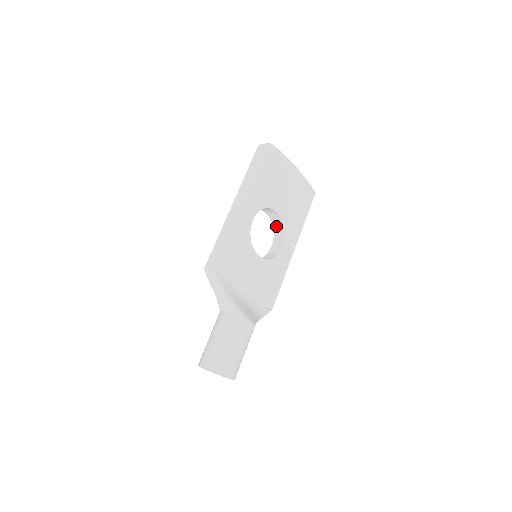
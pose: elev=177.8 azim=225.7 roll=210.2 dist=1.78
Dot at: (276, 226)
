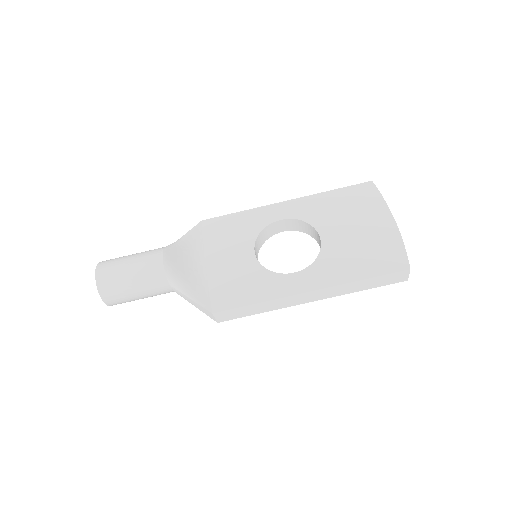
Dot at: occluded
